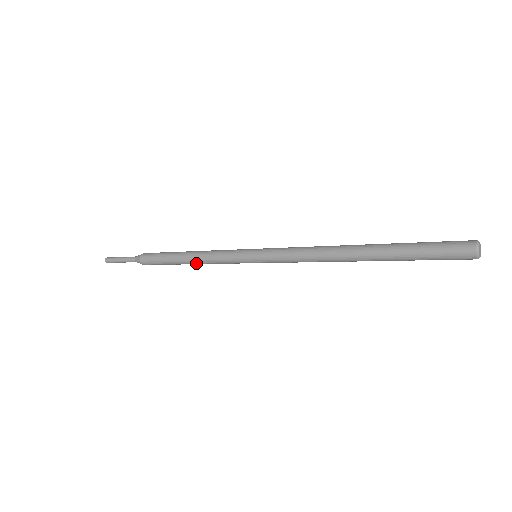
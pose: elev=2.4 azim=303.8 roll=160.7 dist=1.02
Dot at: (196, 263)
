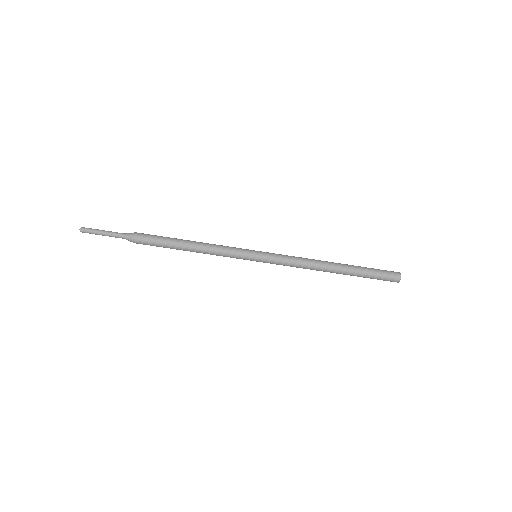
Dot at: (199, 250)
